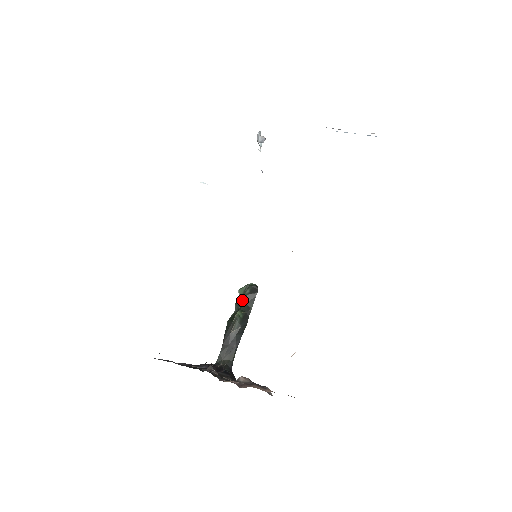
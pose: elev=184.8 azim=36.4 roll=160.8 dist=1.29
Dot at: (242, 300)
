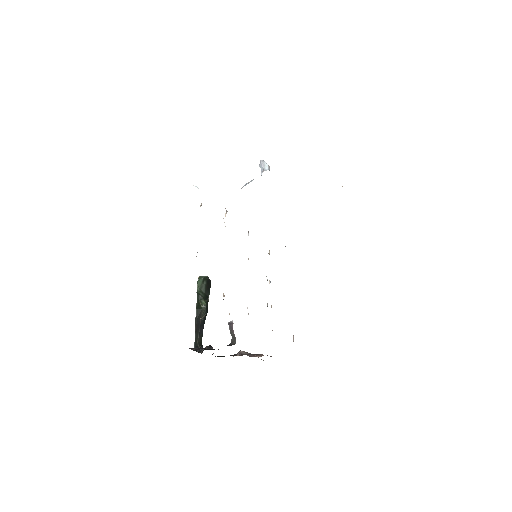
Dot at: (201, 290)
